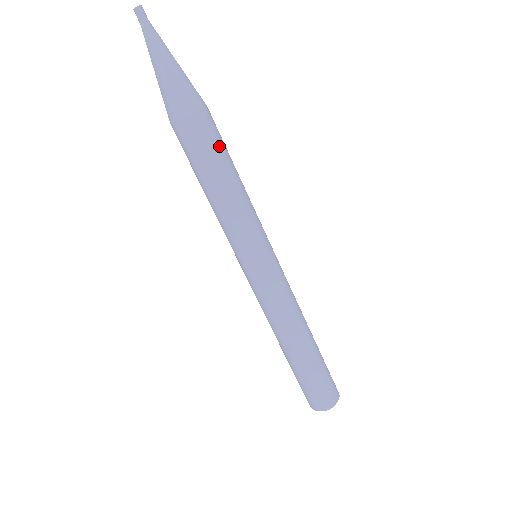
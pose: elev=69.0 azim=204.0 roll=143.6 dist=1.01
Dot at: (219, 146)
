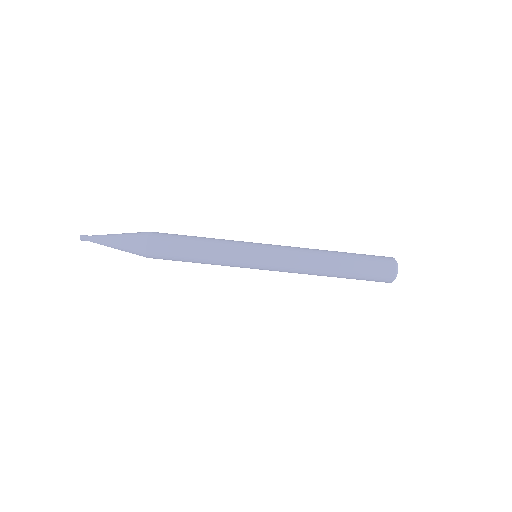
Dot at: (172, 248)
